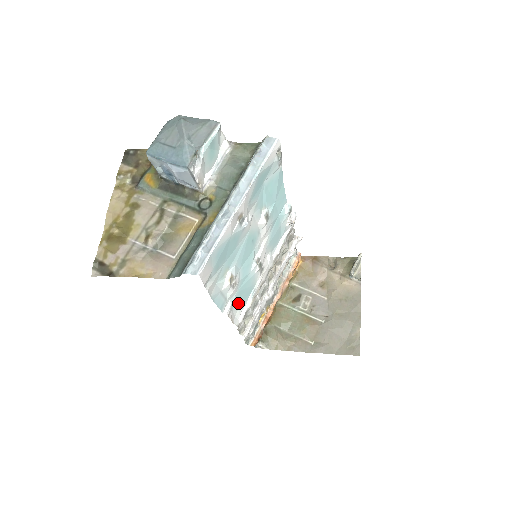
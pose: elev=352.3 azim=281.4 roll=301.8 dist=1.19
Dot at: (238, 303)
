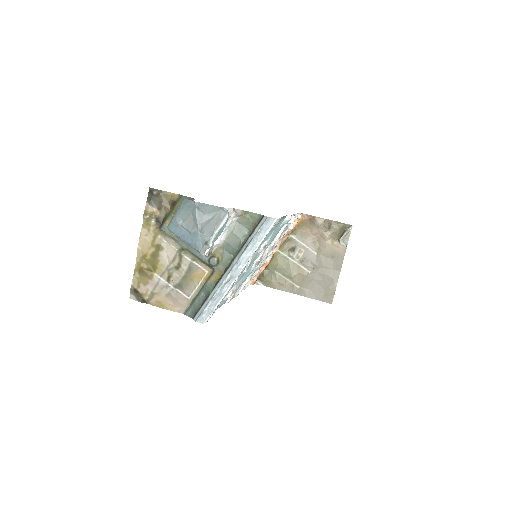
Dot at: occluded
